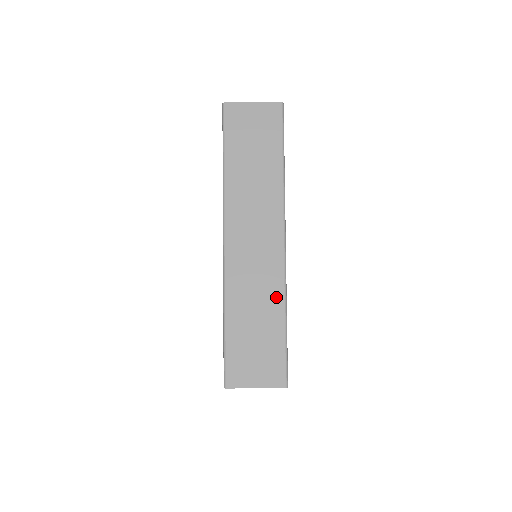
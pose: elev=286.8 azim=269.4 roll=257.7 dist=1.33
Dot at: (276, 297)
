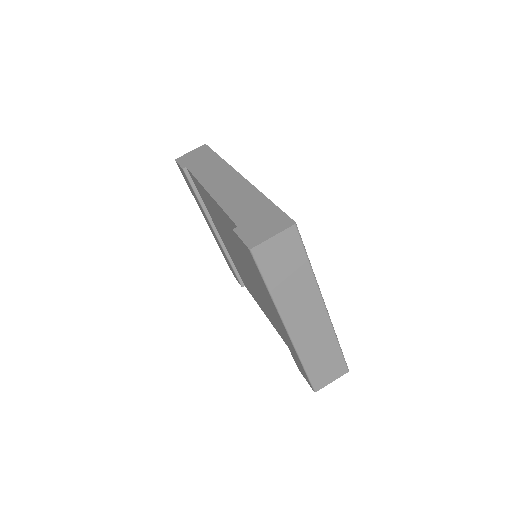
Dot at: (330, 338)
